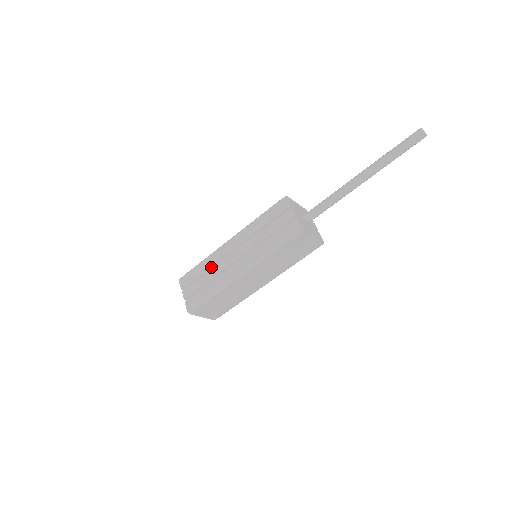
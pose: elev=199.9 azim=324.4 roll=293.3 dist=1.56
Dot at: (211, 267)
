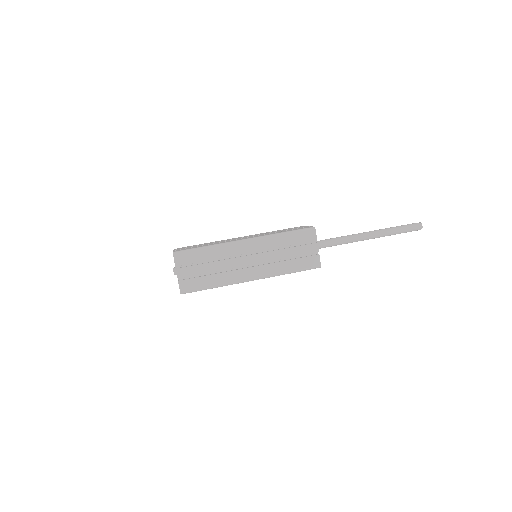
Dot at: (218, 258)
